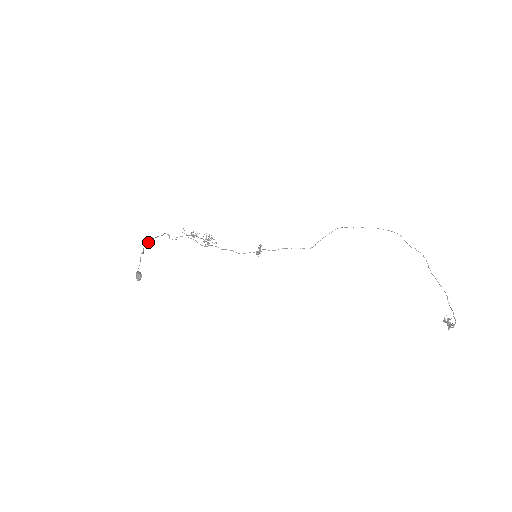
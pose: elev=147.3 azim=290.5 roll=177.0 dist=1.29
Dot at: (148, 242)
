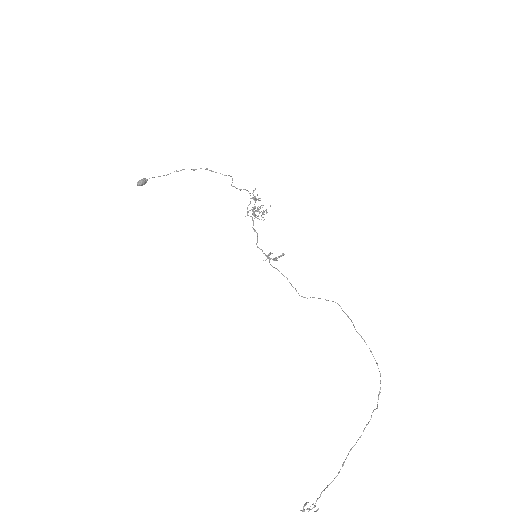
Dot at: occluded
